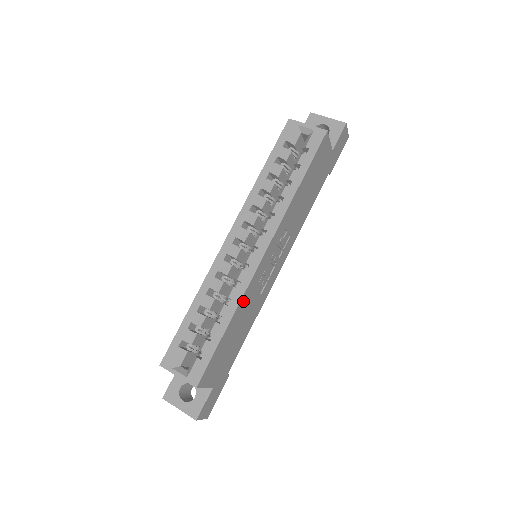
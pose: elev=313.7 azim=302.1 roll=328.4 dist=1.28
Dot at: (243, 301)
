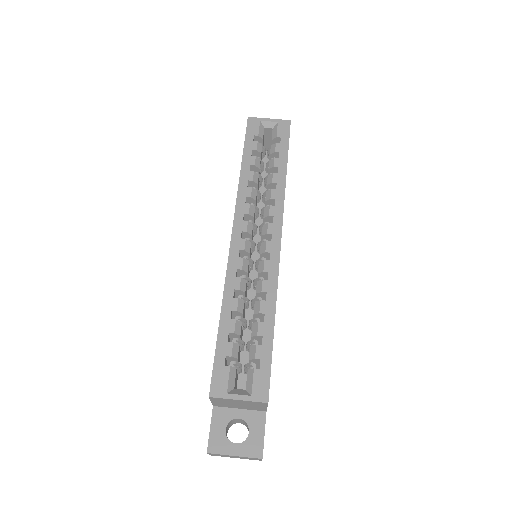
Dot at: occluded
